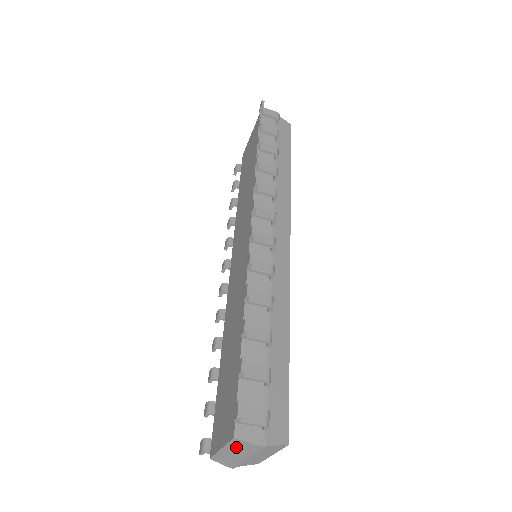
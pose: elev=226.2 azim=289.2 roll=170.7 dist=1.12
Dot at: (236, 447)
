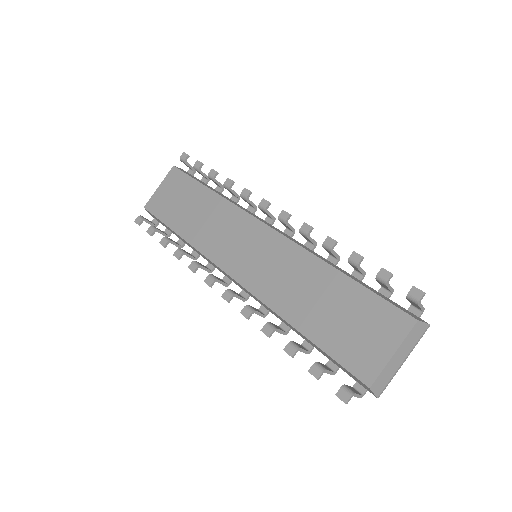
Dot at: (409, 340)
